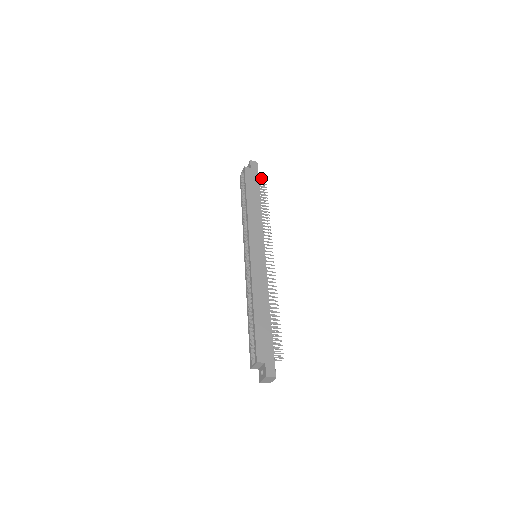
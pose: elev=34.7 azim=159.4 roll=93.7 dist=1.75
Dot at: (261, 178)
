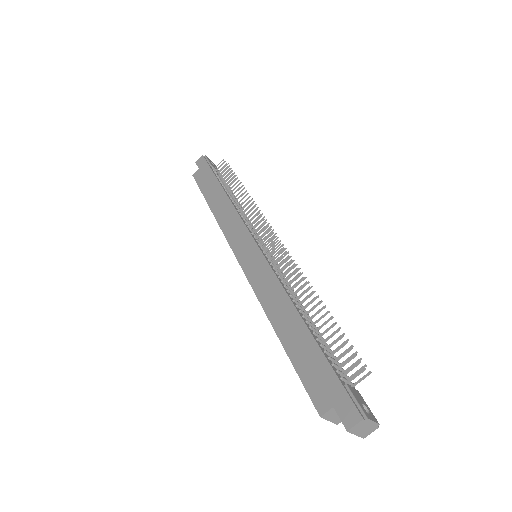
Dot at: occluded
